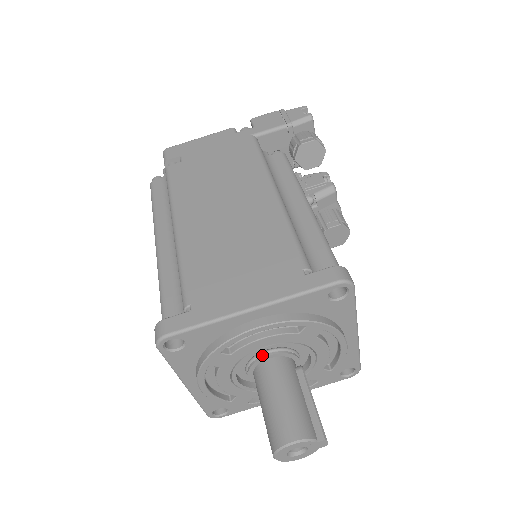
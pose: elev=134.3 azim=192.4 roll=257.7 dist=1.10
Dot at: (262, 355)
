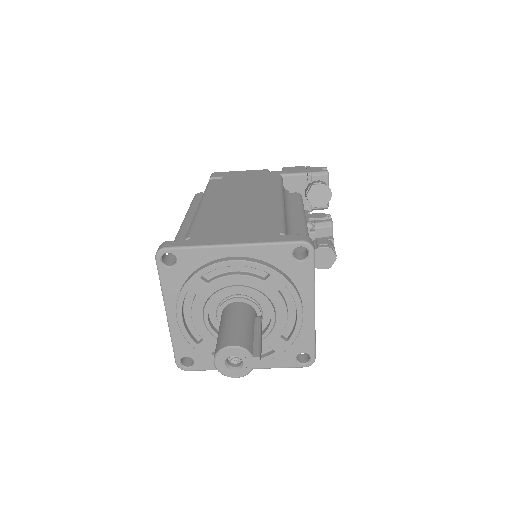
Dot at: (232, 297)
